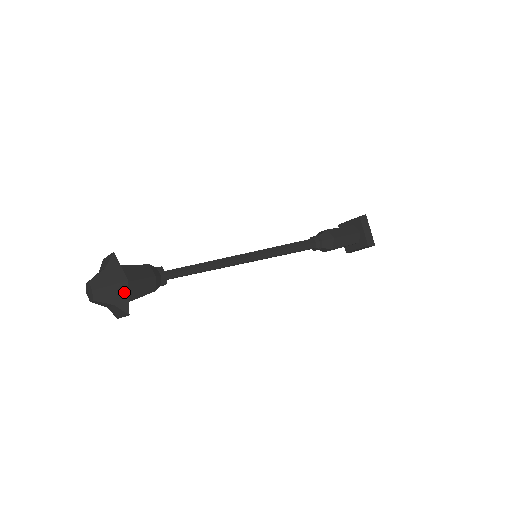
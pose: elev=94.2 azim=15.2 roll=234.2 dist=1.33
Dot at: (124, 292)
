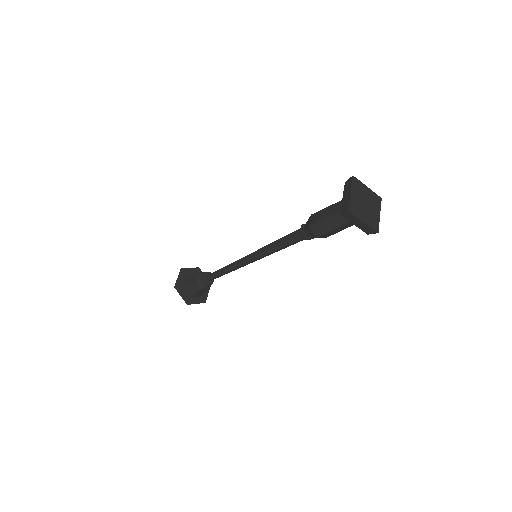
Dot at: (193, 302)
